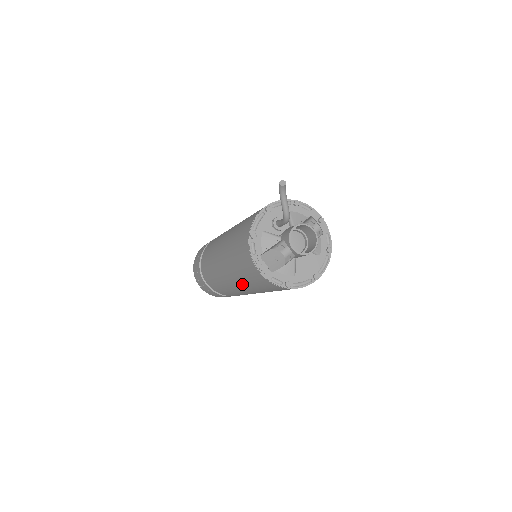
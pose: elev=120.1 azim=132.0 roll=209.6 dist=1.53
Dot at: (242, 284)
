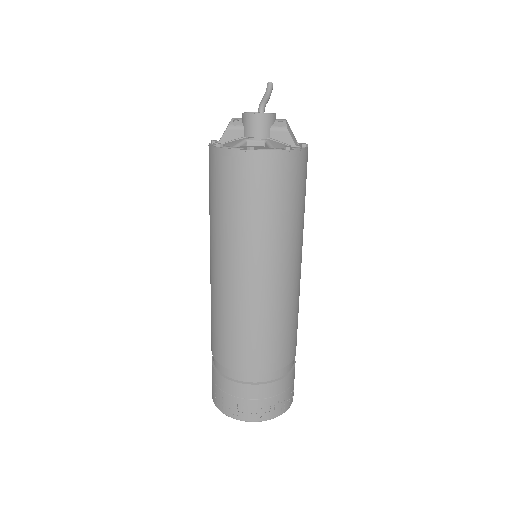
Dot at: occluded
